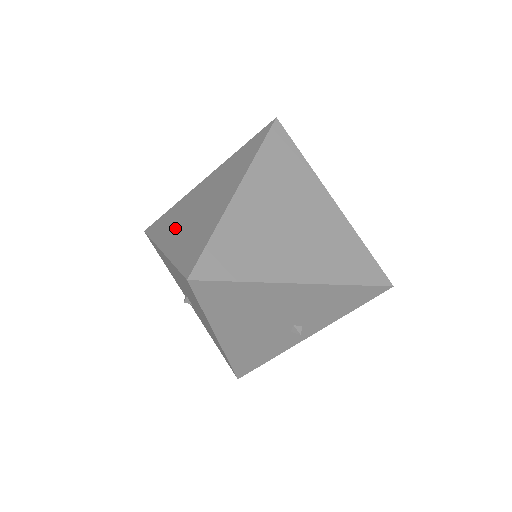
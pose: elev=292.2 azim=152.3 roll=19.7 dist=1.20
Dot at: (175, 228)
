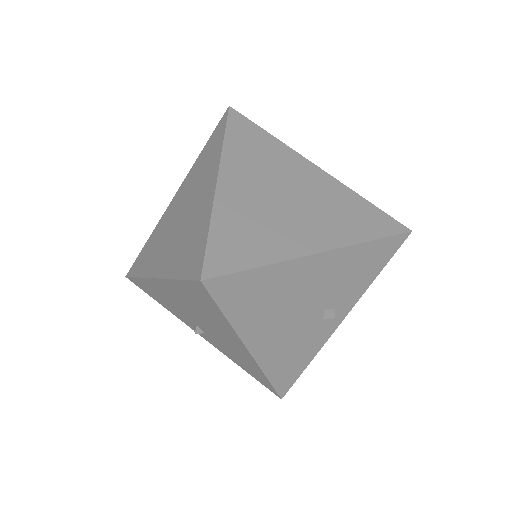
Dot at: (161, 251)
